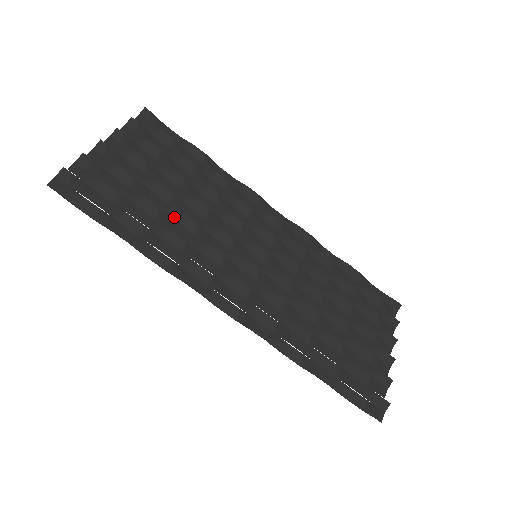
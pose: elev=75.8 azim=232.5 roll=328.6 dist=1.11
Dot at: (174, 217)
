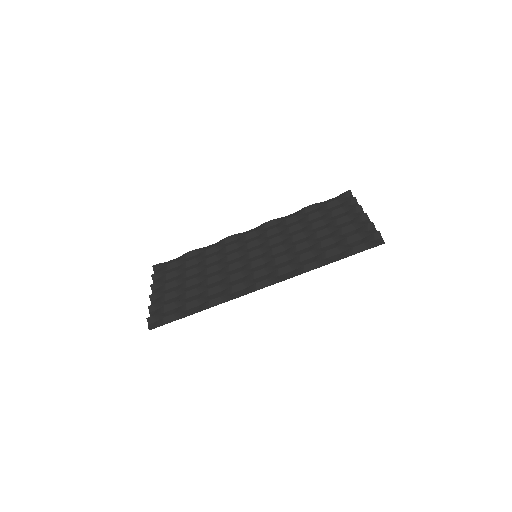
Dot at: (206, 284)
